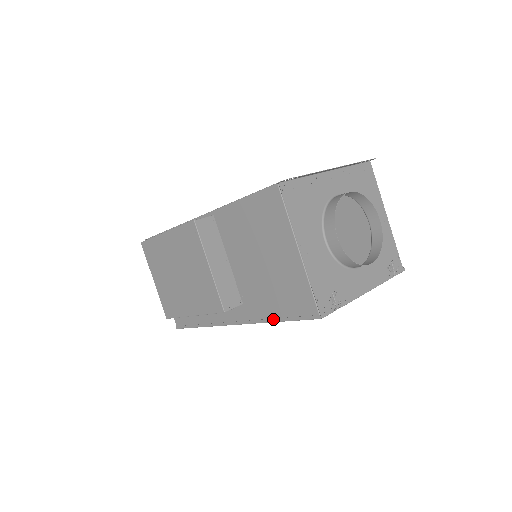
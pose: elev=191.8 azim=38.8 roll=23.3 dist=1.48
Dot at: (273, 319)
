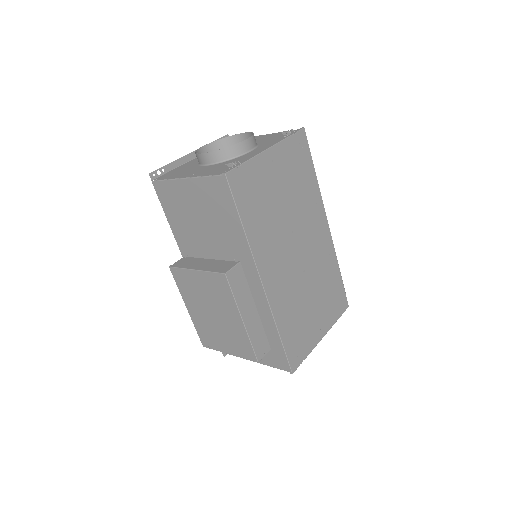
Dot at: (242, 231)
